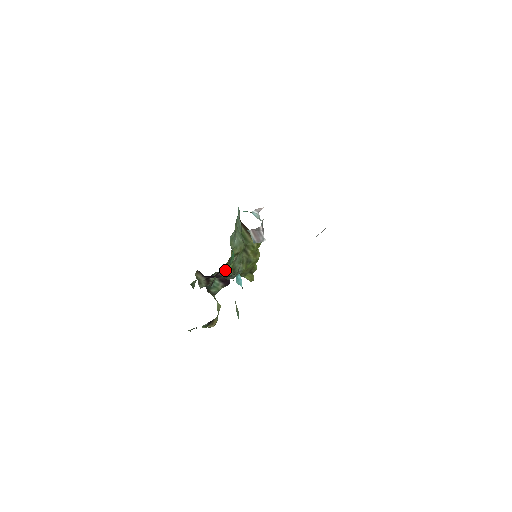
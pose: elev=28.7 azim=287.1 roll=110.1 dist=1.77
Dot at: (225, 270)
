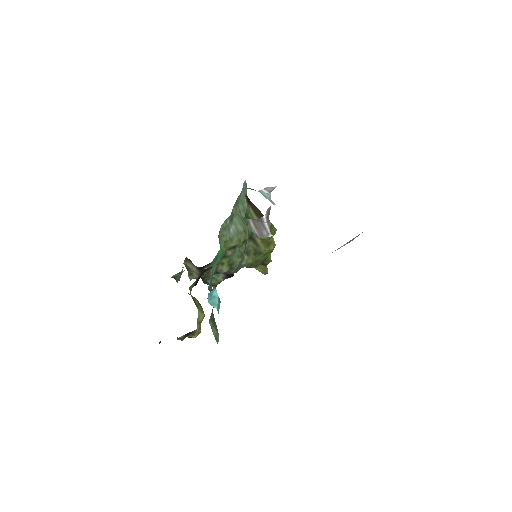
Dot at: (210, 271)
